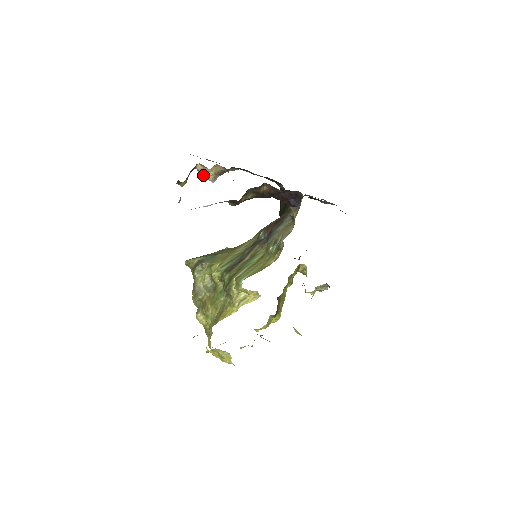
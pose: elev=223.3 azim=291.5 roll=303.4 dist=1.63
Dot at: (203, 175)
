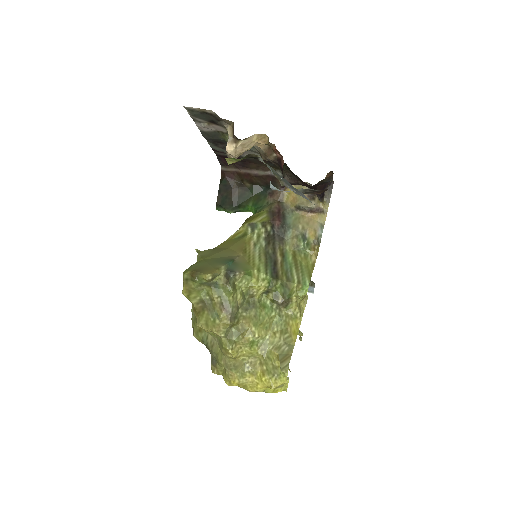
Dot at: (238, 149)
